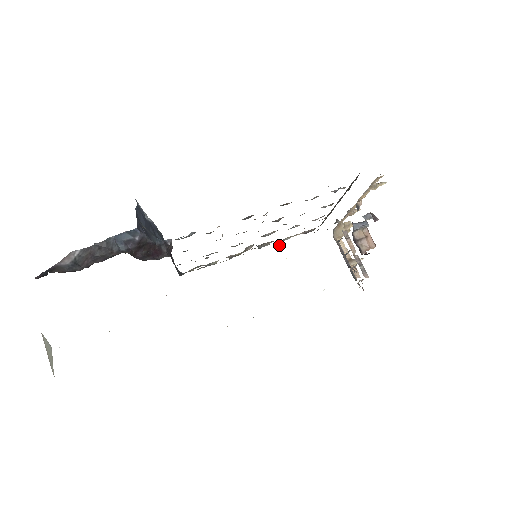
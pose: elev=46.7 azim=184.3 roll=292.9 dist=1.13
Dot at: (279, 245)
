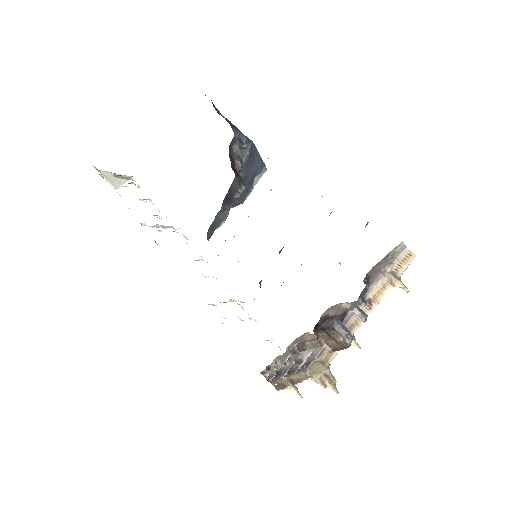
Dot at: occluded
